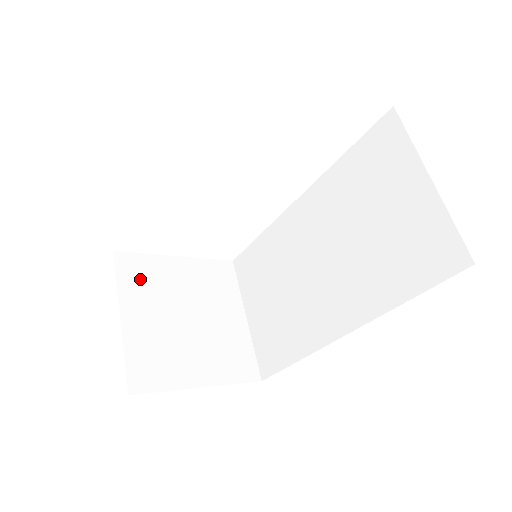
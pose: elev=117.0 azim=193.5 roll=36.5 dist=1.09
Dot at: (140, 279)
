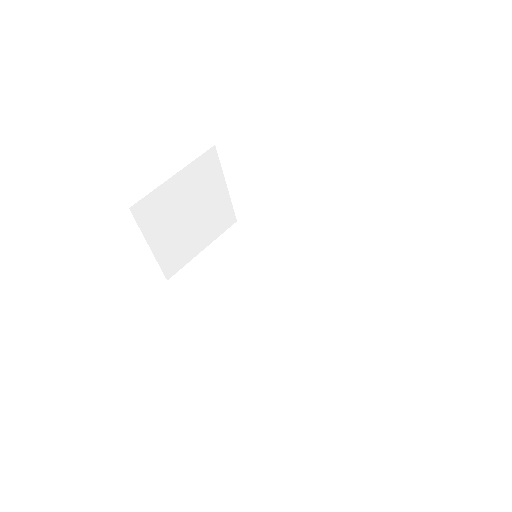
Dot at: (203, 172)
